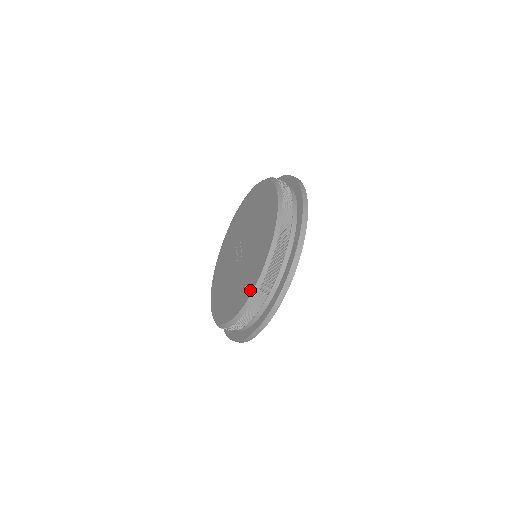
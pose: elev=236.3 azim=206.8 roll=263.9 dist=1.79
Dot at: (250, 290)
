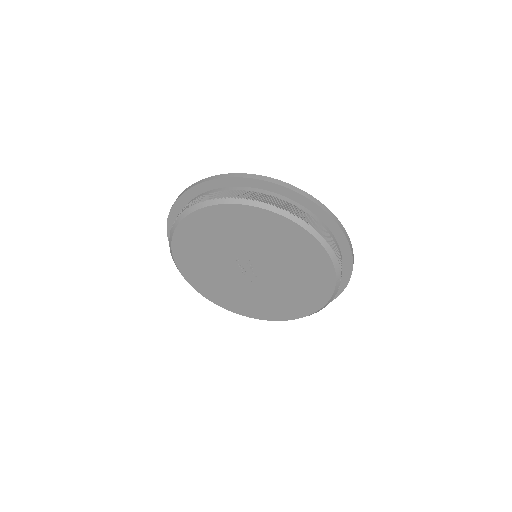
Dot at: (287, 318)
